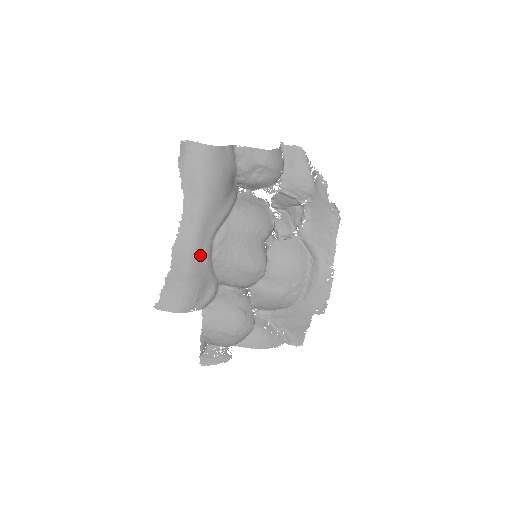
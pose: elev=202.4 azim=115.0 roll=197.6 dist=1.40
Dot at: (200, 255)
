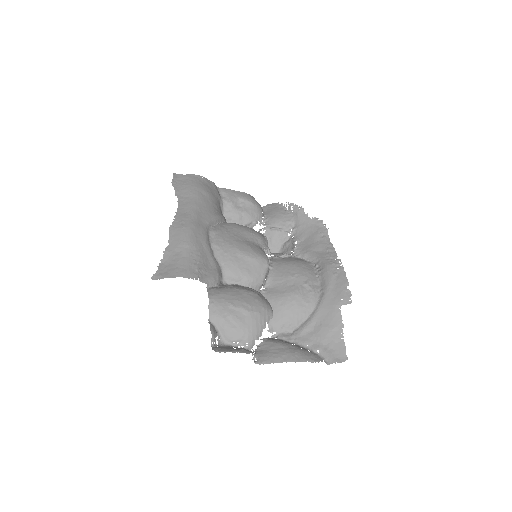
Dot at: (197, 232)
